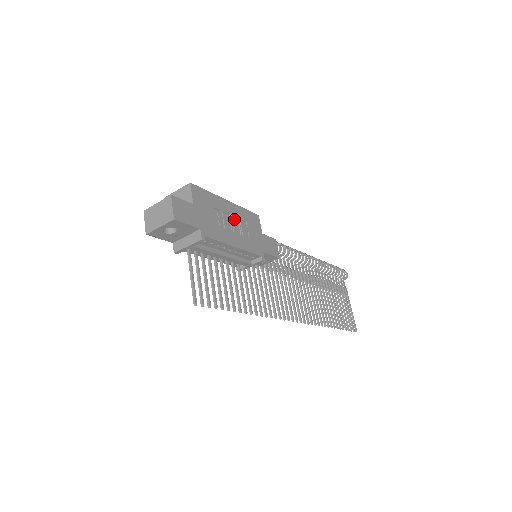
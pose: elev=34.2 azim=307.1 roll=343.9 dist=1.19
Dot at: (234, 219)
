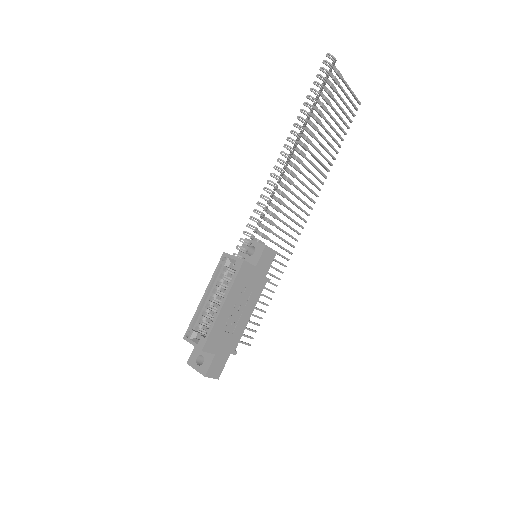
Dot at: (236, 305)
